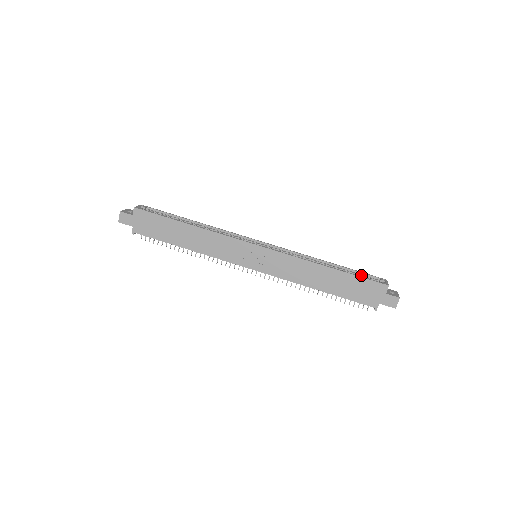
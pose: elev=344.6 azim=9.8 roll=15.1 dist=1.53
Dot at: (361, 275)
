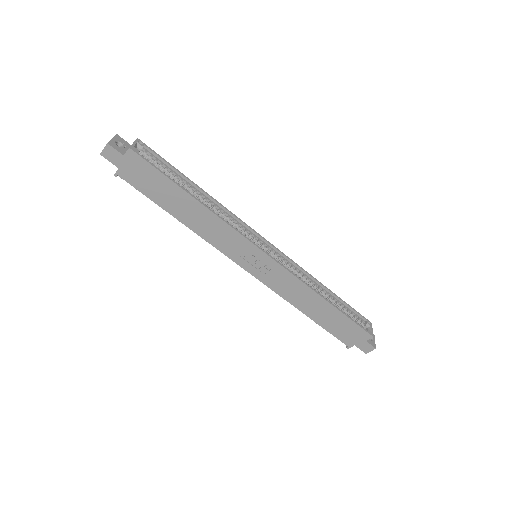
Dot at: (352, 313)
